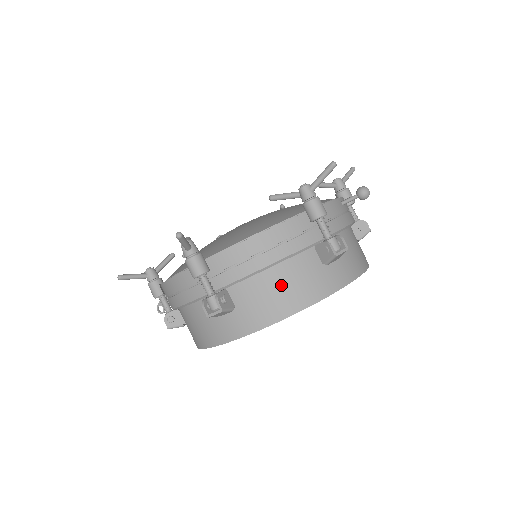
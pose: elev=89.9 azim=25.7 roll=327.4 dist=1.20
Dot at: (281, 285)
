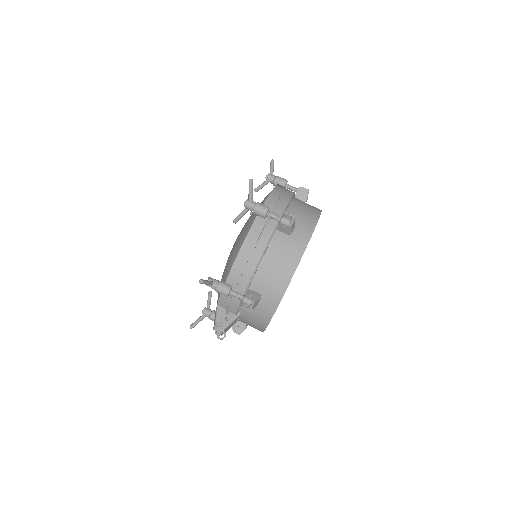
Dot at: (302, 207)
